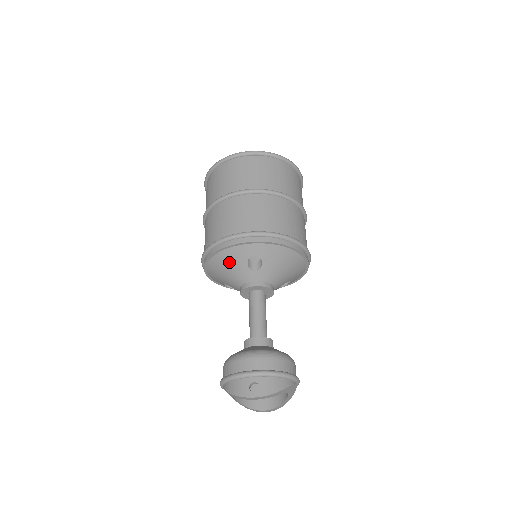
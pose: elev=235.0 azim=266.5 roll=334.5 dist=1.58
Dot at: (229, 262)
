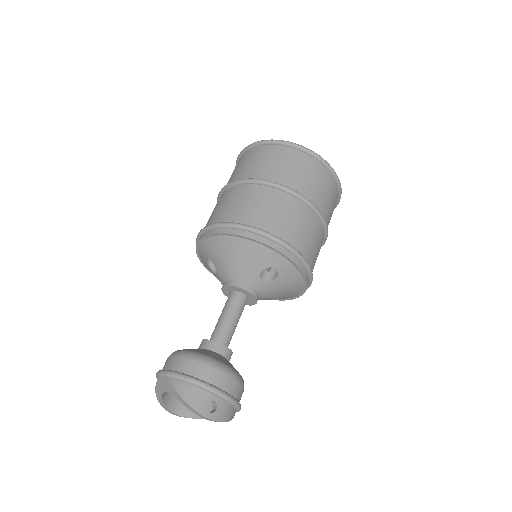
Dot at: (248, 255)
